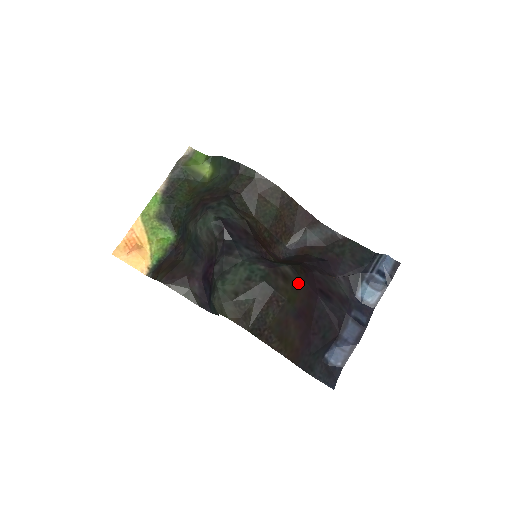
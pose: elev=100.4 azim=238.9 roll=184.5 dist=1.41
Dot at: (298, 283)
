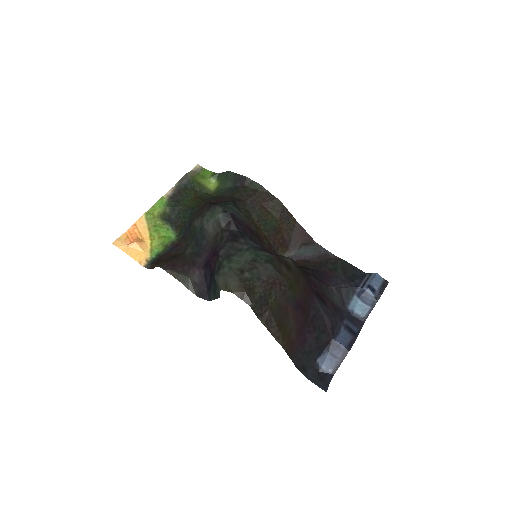
Dot at: (298, 276)
